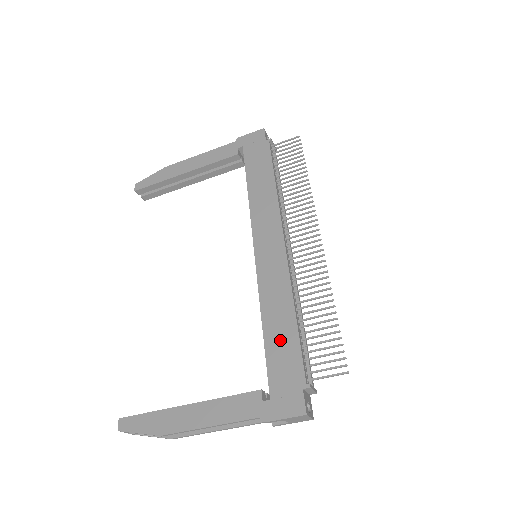
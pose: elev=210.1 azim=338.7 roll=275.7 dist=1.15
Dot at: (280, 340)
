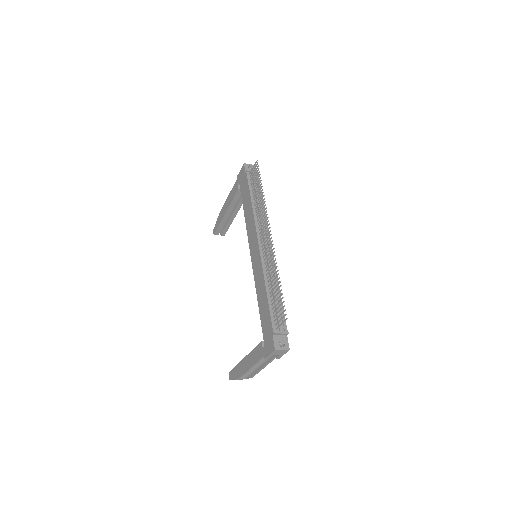
Dot at: (263, 309)
